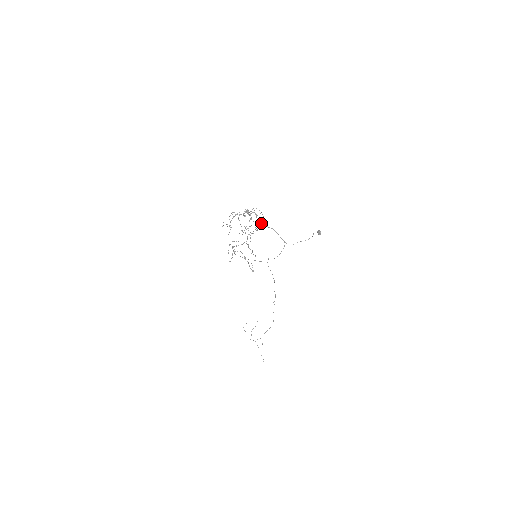
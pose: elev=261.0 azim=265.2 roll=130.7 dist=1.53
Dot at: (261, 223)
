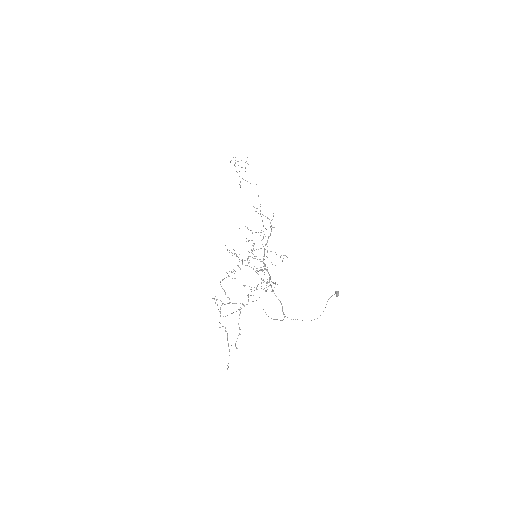
Dot at: (271, 287)
